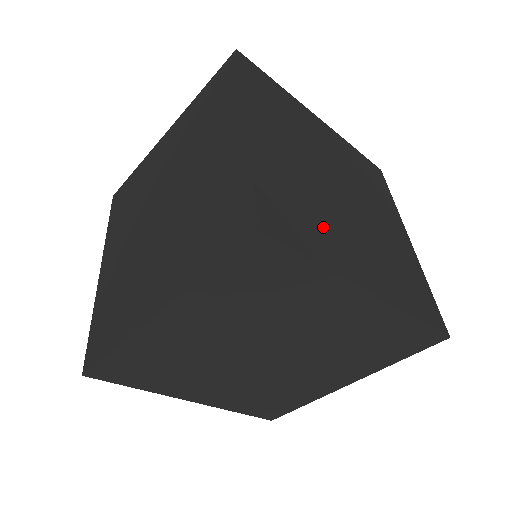
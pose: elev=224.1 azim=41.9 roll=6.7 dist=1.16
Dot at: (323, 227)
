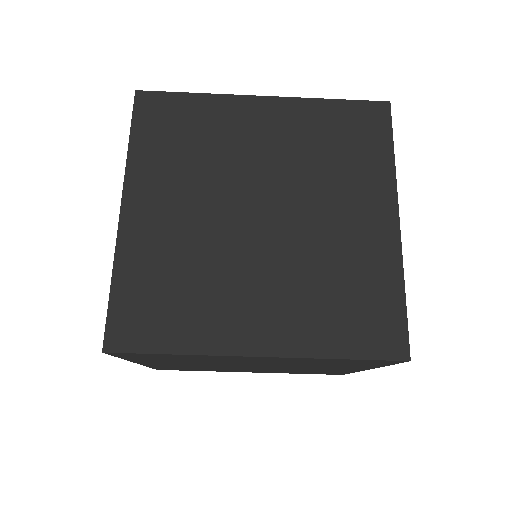
Dot at: (201, 298)
